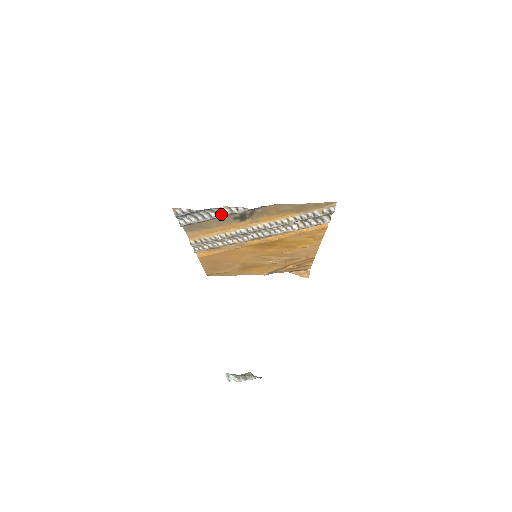
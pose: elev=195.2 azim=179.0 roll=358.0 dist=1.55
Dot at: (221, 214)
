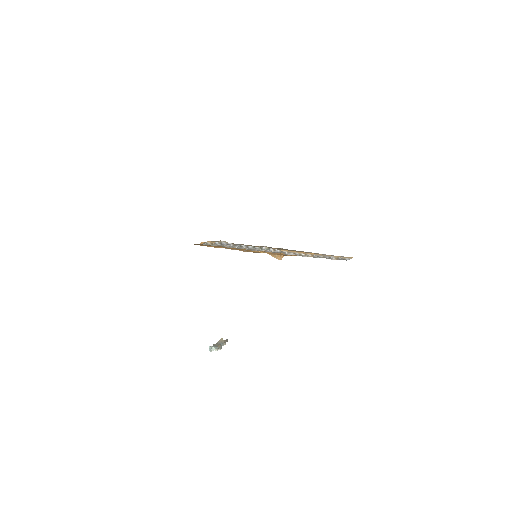
Dot at: (258, 248)
